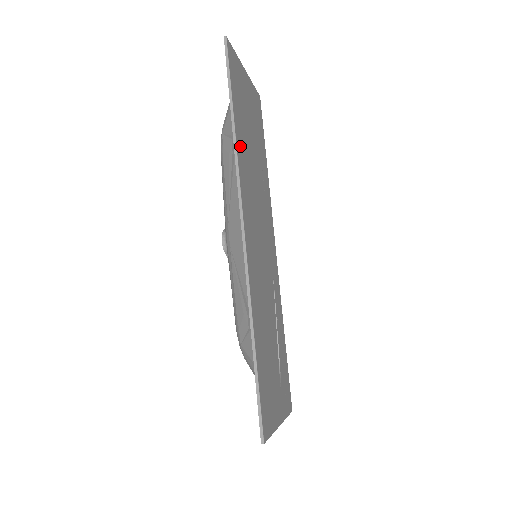
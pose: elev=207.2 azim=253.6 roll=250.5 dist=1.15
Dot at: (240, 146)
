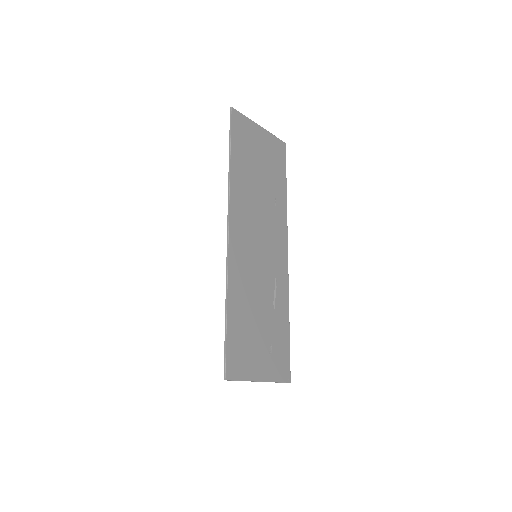
Dot at: (236, 177)
